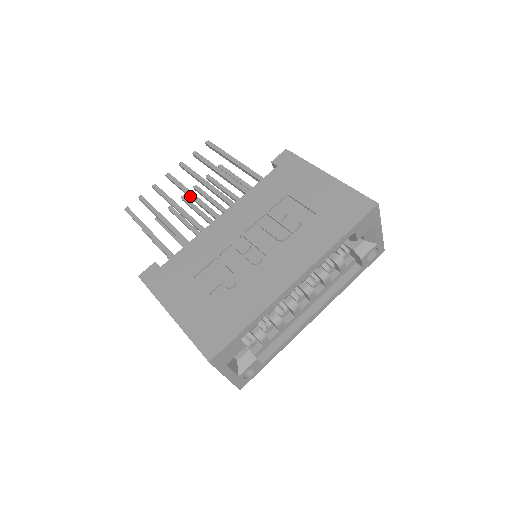
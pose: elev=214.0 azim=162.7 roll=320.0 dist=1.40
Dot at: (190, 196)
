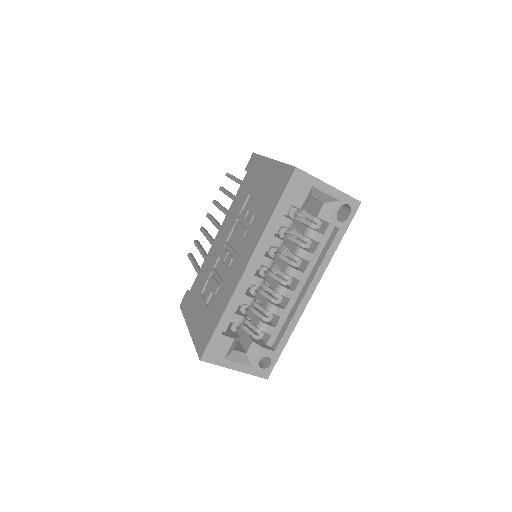
Dot at: (215, 226)
